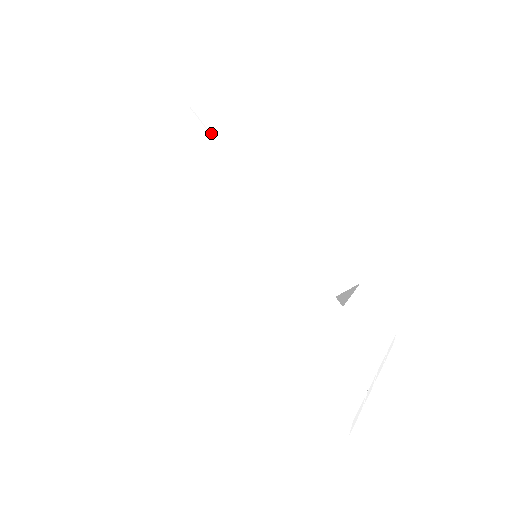
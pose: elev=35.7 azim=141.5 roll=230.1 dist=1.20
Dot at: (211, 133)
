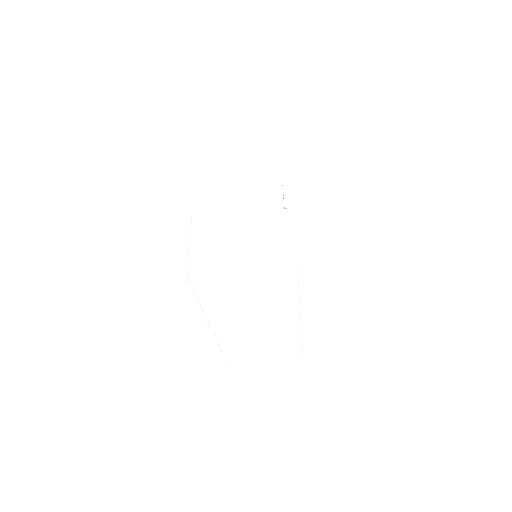
Dot at: (284, 196)
